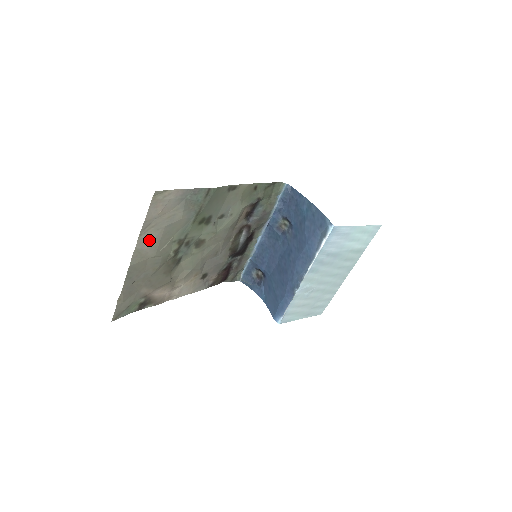
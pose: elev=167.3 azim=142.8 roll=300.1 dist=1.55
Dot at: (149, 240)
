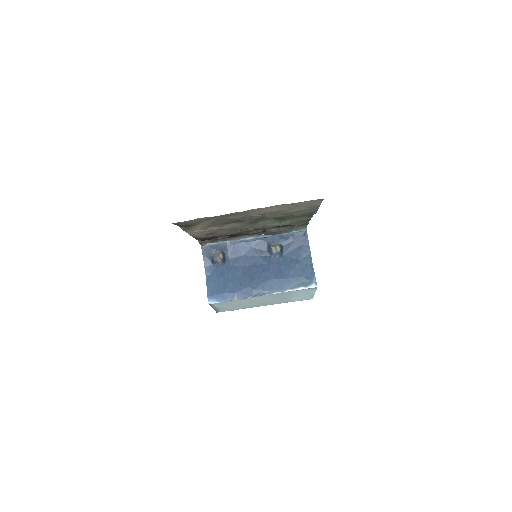
Dot at: (270, 209)
